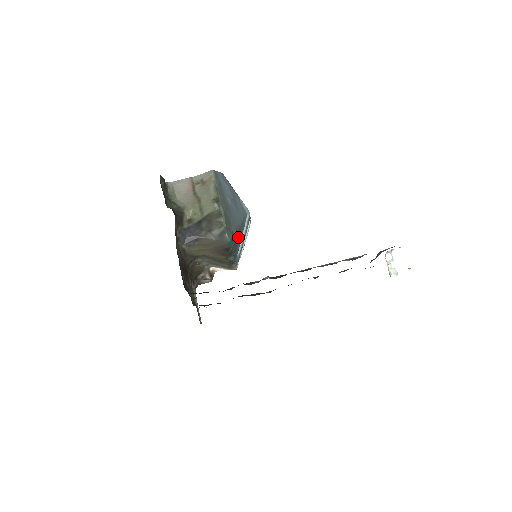
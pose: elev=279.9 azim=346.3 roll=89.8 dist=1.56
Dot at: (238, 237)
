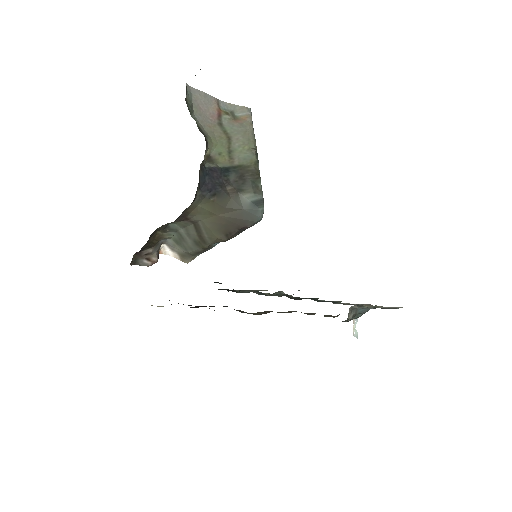
Dot at: occluded
